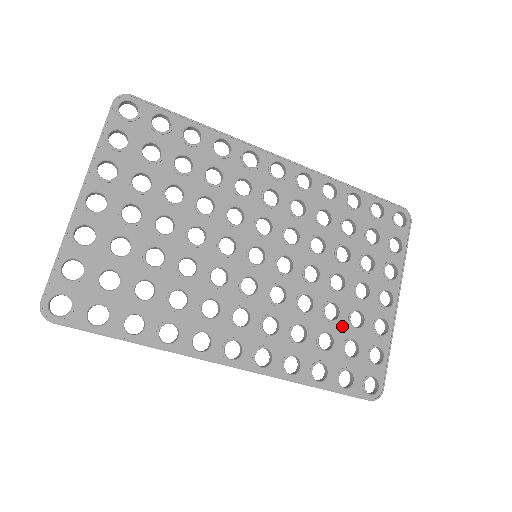
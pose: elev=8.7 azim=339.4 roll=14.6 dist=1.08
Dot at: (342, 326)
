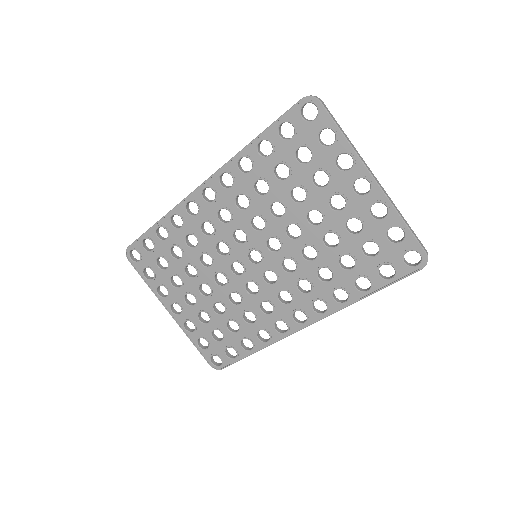
Dot at: (348, 242)
